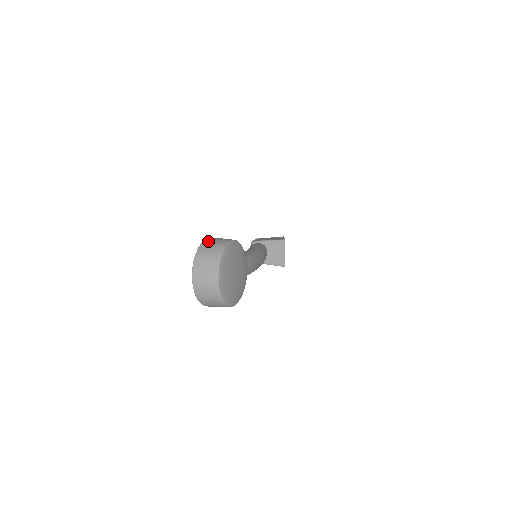
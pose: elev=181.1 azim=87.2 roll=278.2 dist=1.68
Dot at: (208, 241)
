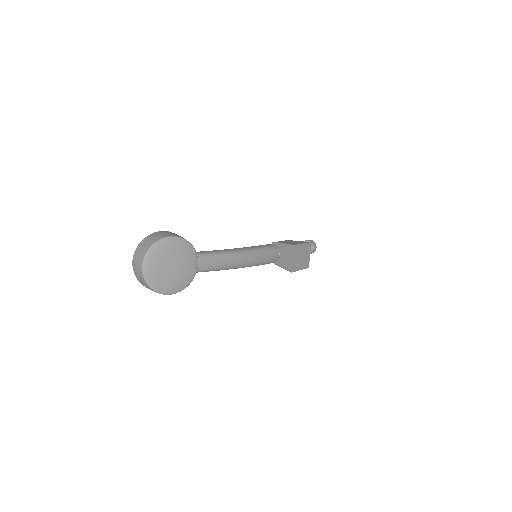
Dot at: (155, 234)
